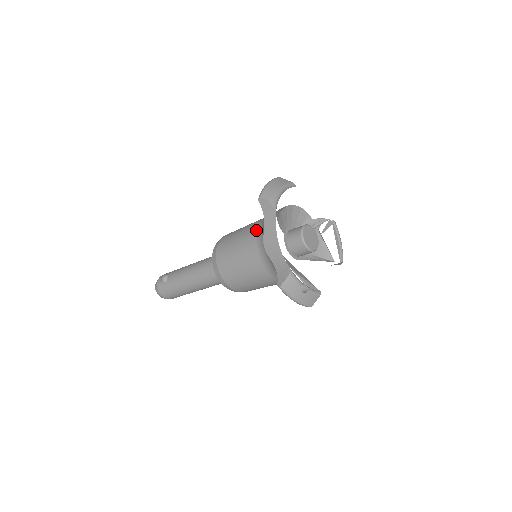
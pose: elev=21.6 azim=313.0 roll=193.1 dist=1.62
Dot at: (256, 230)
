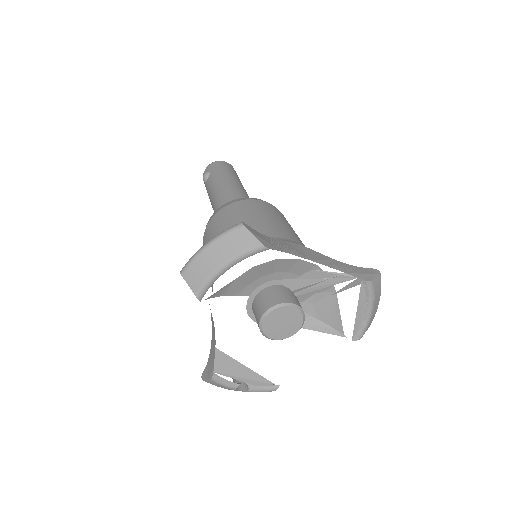
Dot at: occluded
